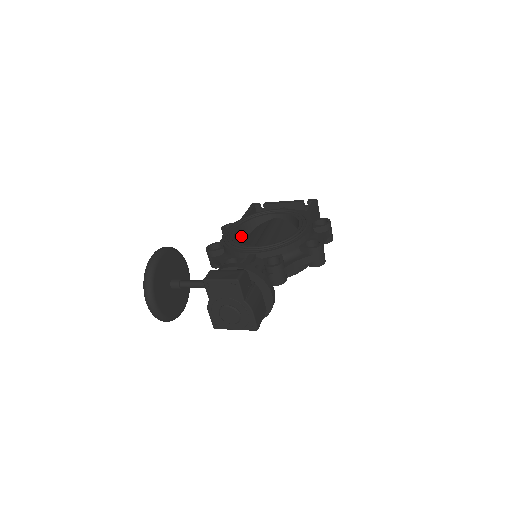
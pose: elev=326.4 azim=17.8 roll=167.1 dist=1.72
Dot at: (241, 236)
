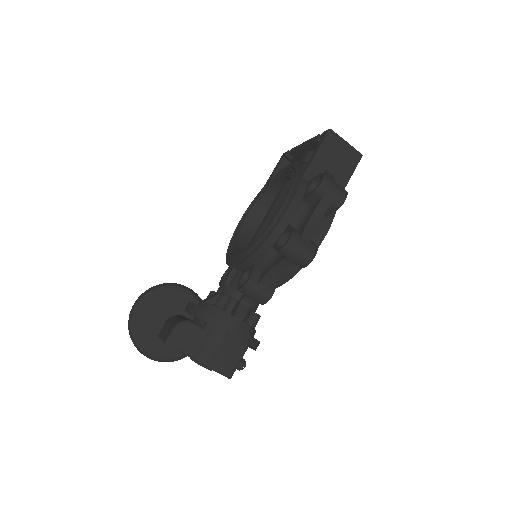
Dot at: (260, 218)
